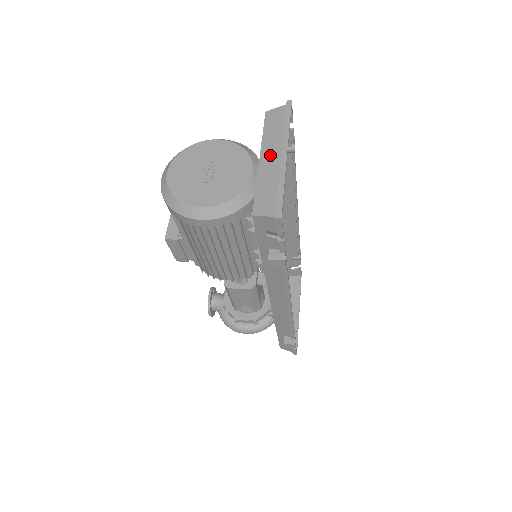
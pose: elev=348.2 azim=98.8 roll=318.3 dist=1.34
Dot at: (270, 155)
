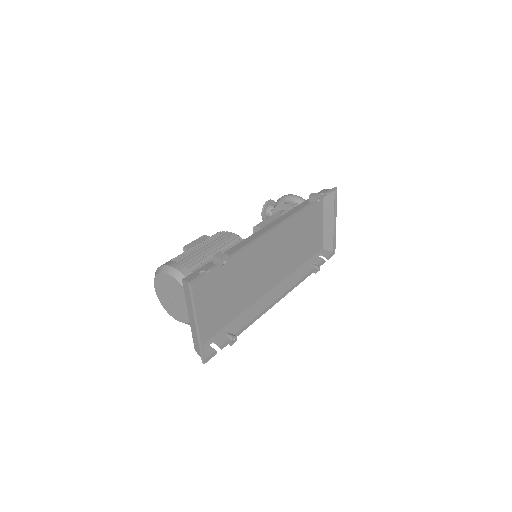
Dot at: (192, 318)
